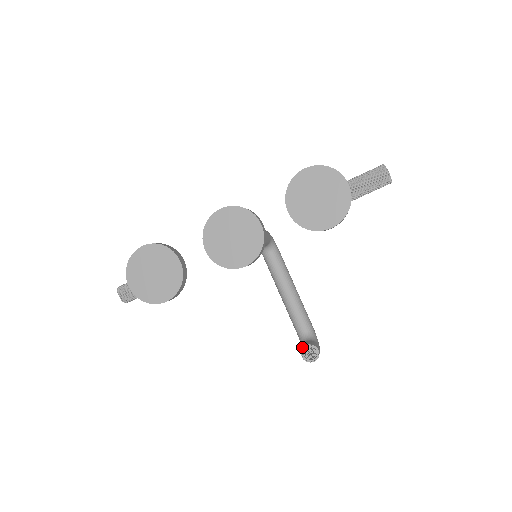
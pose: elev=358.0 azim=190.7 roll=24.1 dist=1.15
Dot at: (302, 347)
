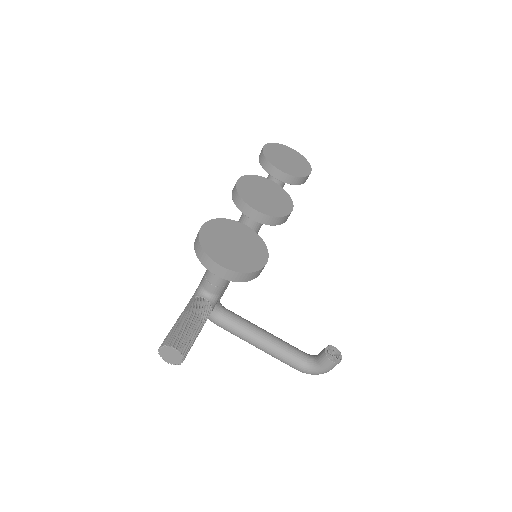
Dot at: (324, 355)
